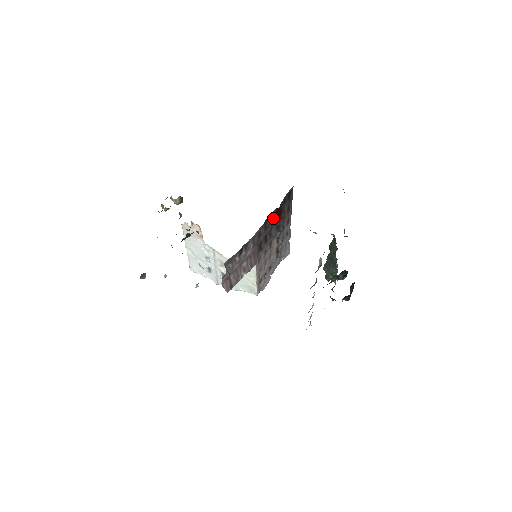
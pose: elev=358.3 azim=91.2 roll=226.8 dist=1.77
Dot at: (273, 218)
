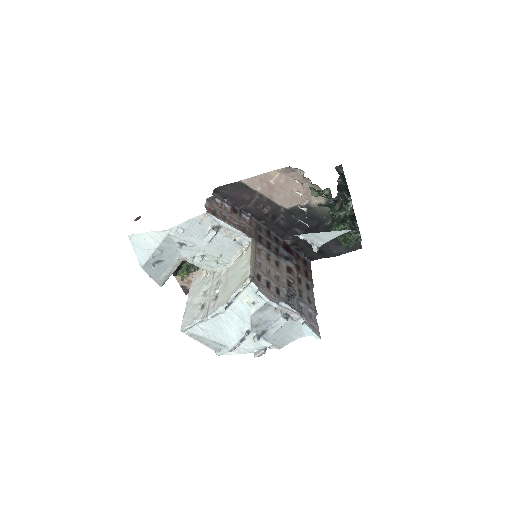
Dot at: (280, 245)
